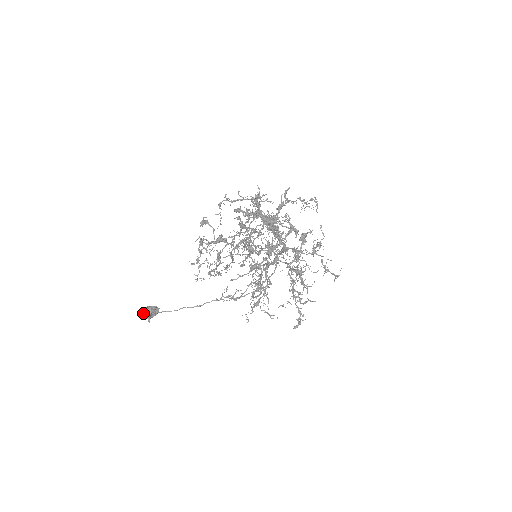
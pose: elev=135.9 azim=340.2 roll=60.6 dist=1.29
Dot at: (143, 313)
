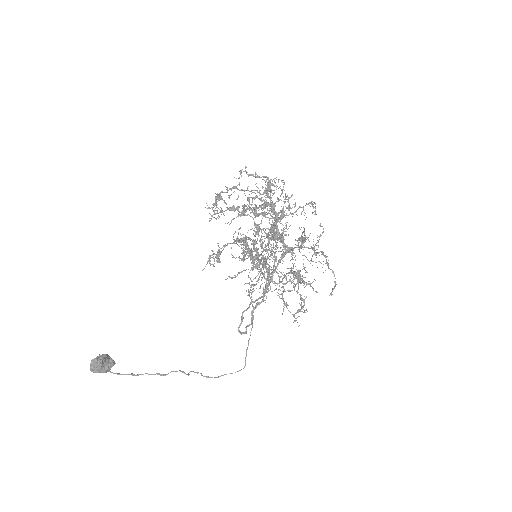
Dot at: (93, 364)
